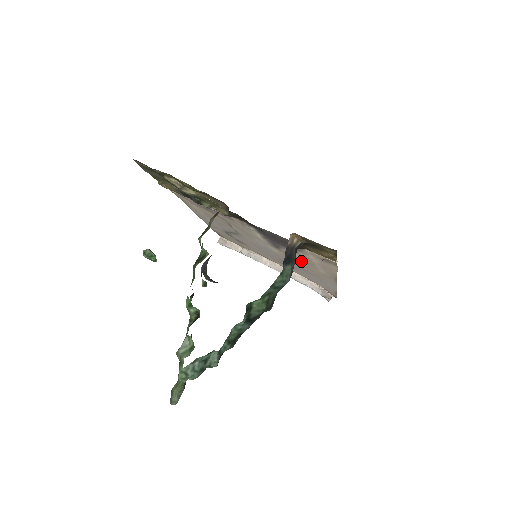
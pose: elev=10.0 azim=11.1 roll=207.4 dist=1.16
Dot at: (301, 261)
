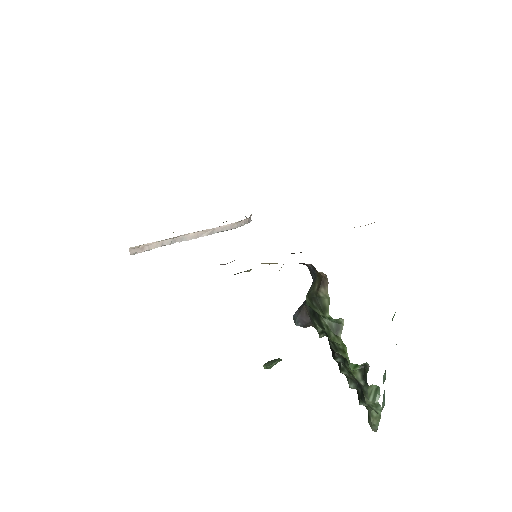
Dot at: occluded
